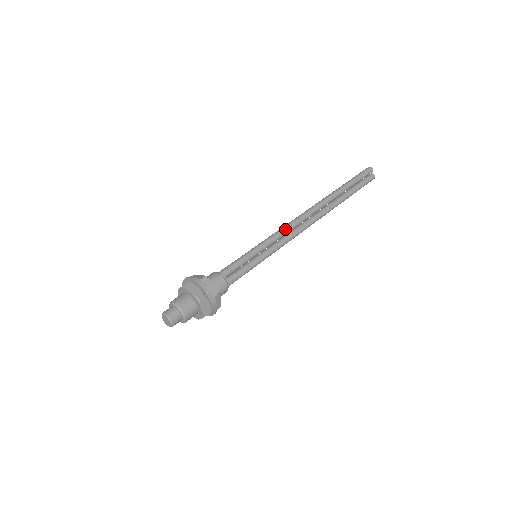
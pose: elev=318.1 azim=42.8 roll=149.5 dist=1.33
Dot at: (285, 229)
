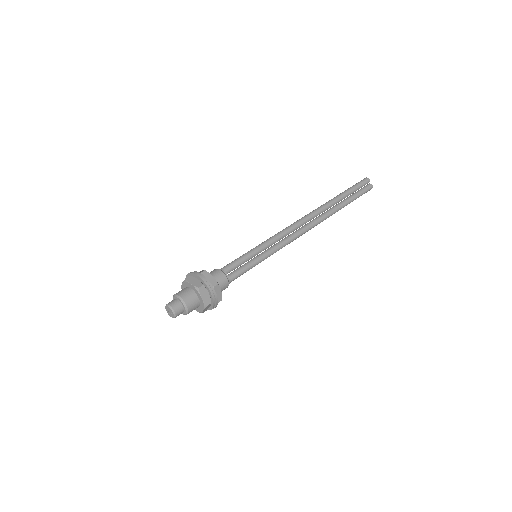
Dot at: (283, 232)
